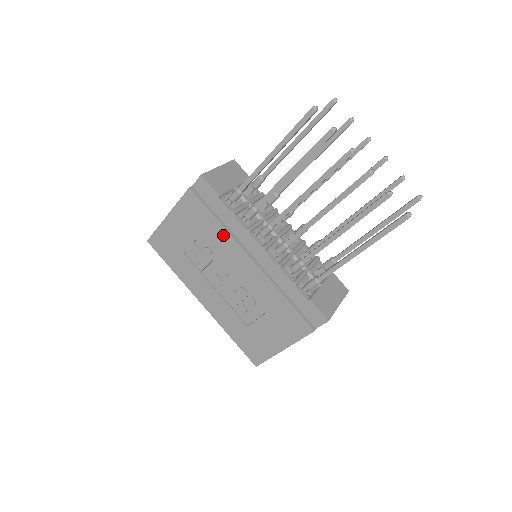
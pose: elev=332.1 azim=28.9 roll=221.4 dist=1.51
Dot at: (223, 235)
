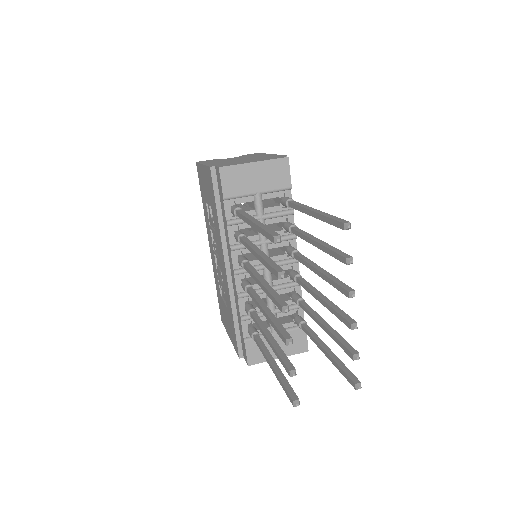
Dot at: (218, 229)
